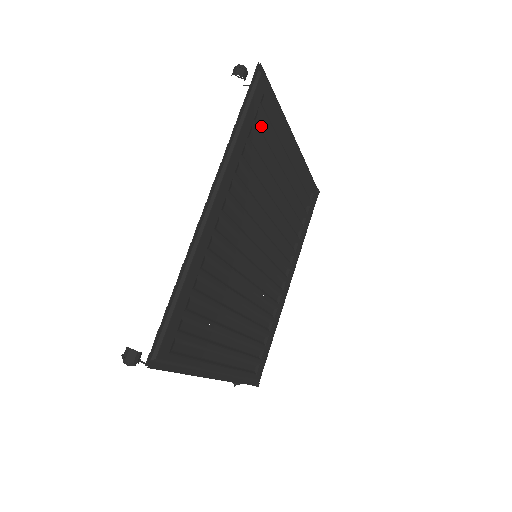
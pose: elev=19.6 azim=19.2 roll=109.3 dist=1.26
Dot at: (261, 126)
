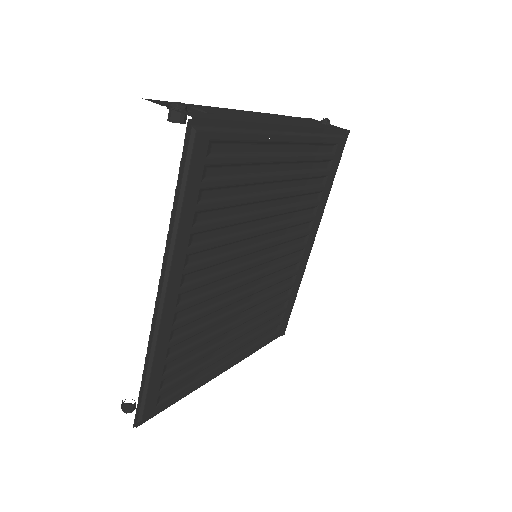
Dot at: (218, 171)
